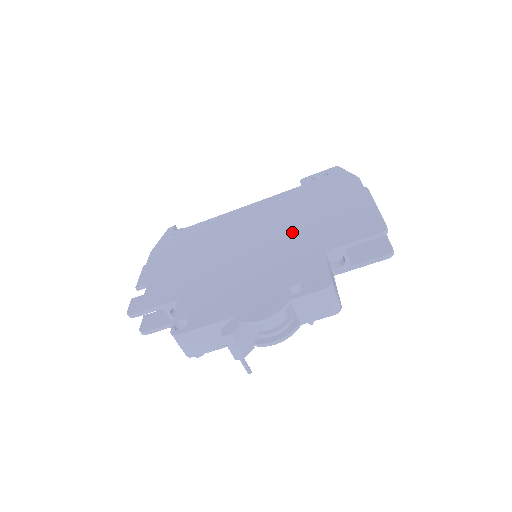
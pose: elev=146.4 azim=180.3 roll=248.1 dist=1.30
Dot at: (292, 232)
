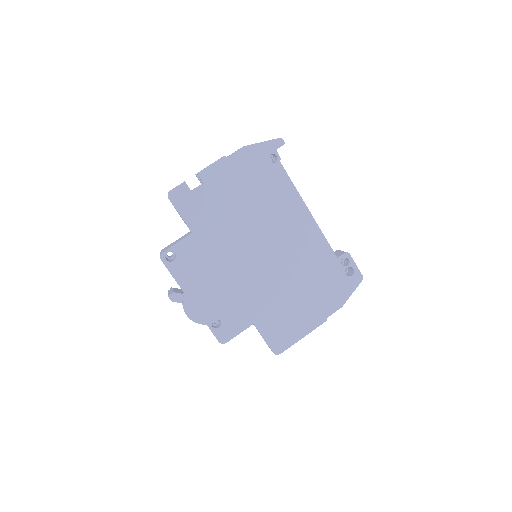
Dot at: (274, 287)
